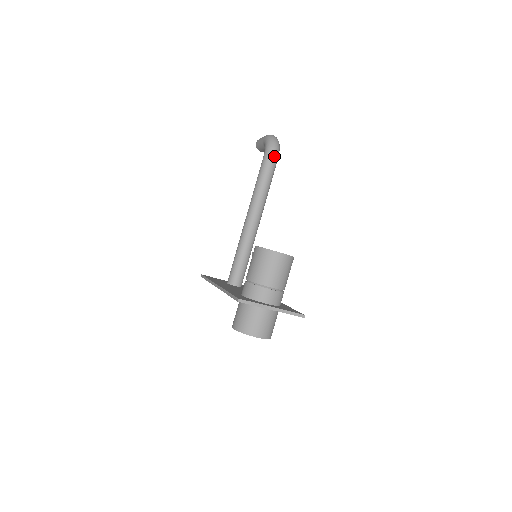
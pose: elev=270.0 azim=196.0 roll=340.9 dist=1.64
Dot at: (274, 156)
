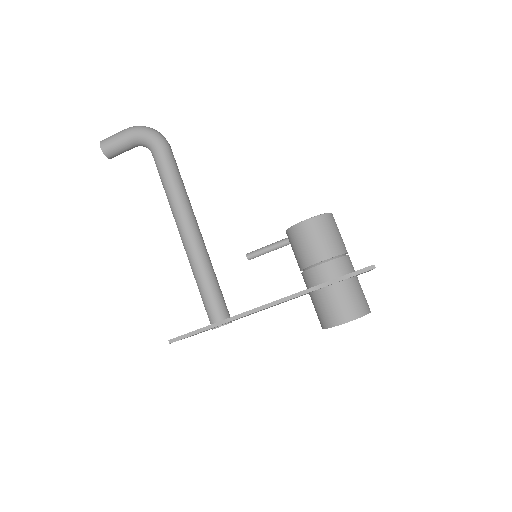
Dot at: (170, 146)
